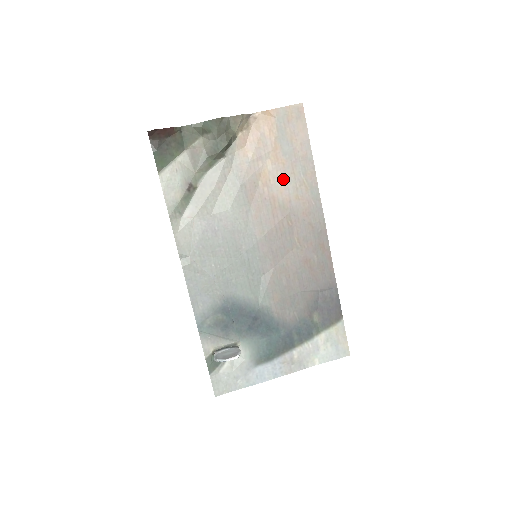
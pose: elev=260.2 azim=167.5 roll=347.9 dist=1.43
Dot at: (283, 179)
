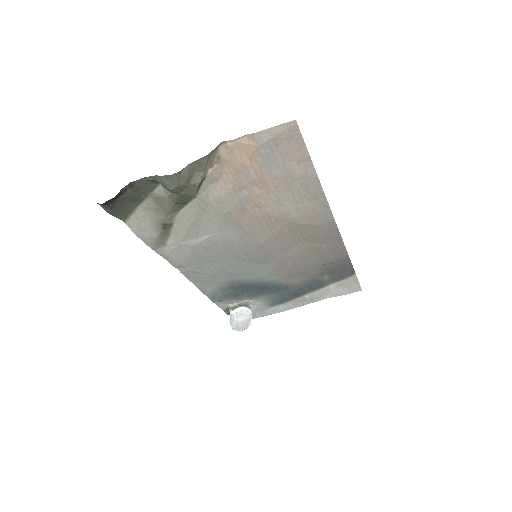
Dot at: (277, 199)
